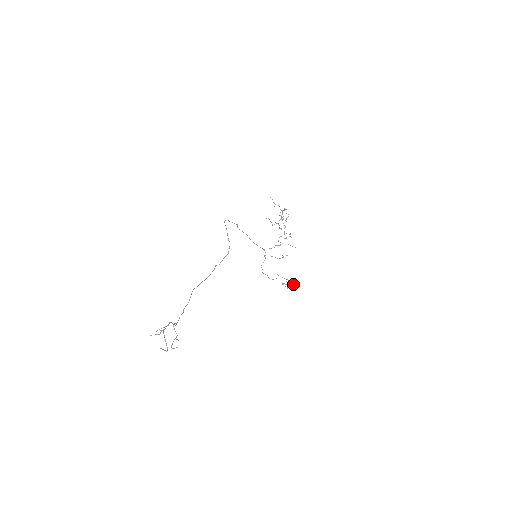
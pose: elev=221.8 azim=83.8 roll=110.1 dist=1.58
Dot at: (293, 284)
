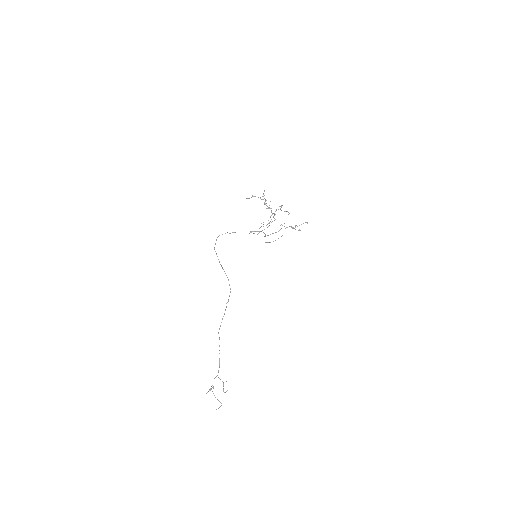
Dot at: occluded
